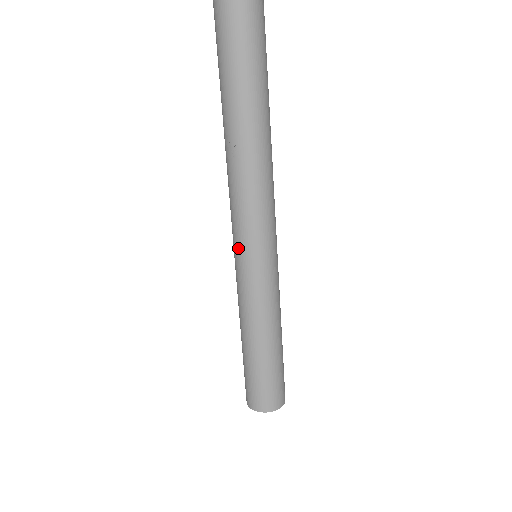
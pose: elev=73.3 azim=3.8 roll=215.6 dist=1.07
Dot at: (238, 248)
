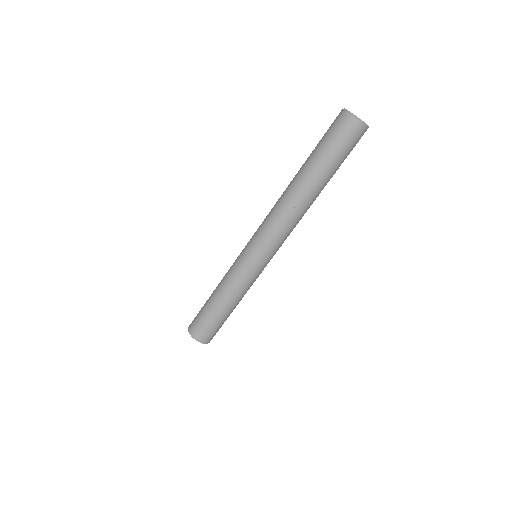
Dot at: (256, 252)
